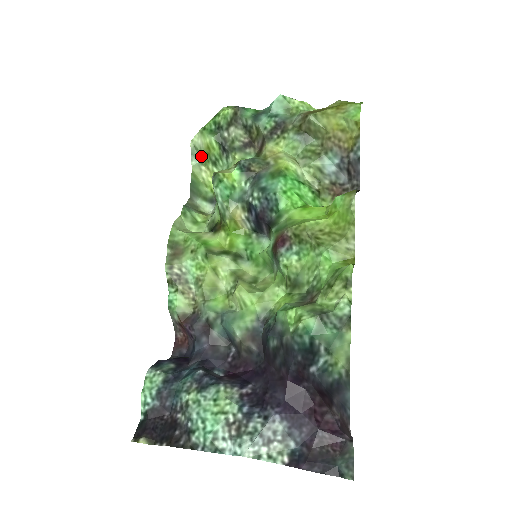
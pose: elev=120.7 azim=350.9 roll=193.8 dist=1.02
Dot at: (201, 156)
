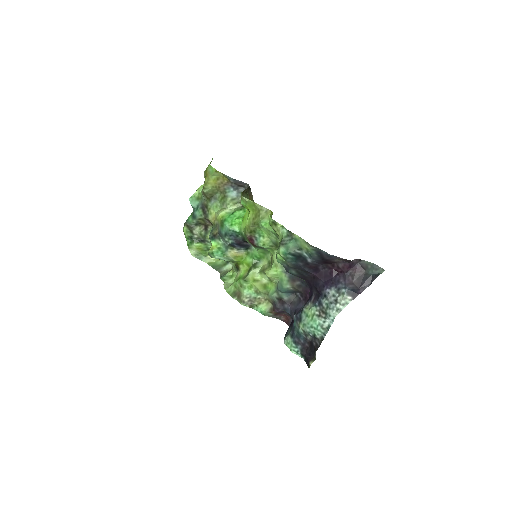
Dot at: (202, 254)
